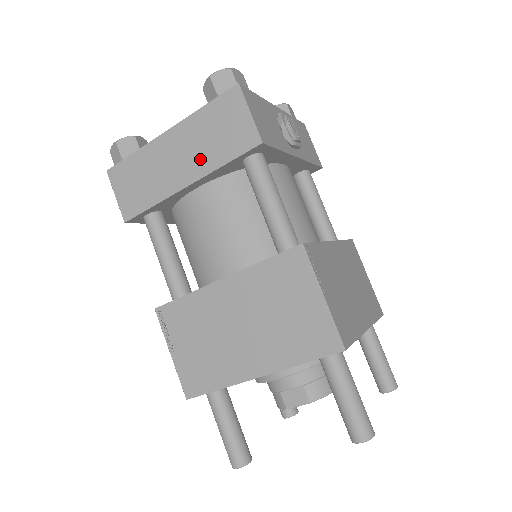
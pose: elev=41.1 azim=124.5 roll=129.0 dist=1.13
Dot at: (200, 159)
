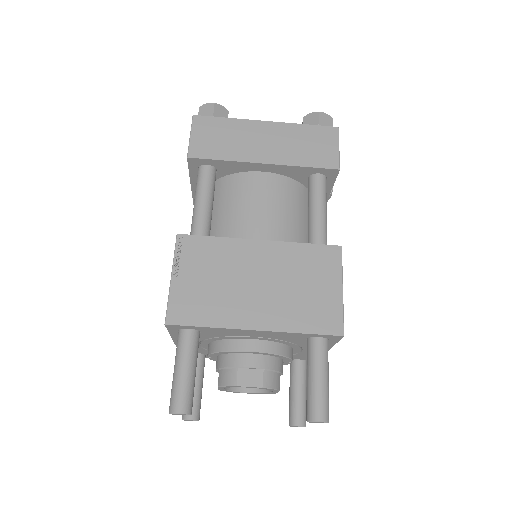
Dot at: (285, 153)
